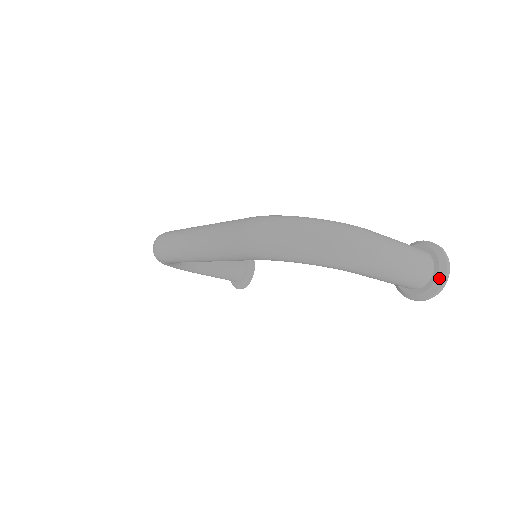
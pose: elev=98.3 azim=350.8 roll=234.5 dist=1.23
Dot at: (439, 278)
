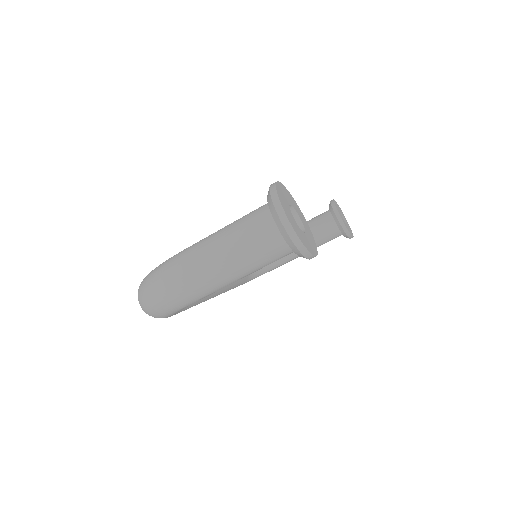
Dot at: (284, 236)
